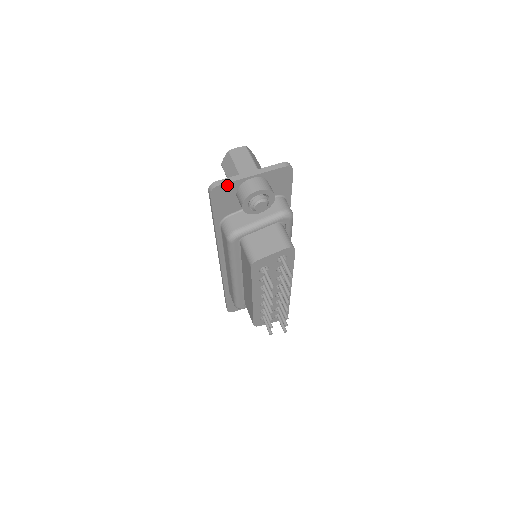
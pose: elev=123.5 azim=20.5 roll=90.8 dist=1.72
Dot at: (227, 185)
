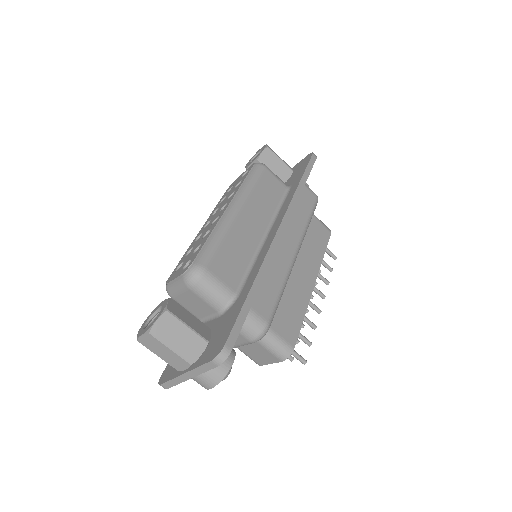
Dot at: occluded
